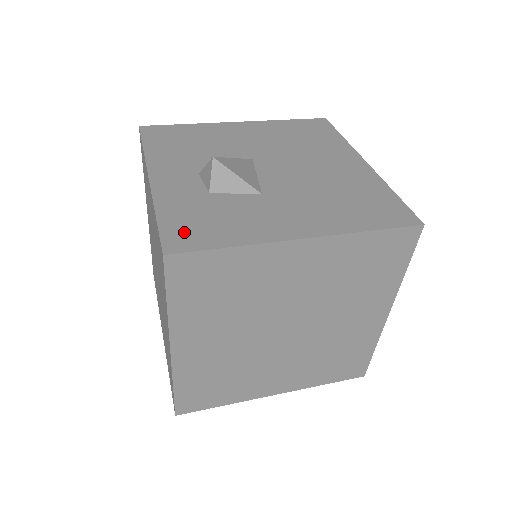
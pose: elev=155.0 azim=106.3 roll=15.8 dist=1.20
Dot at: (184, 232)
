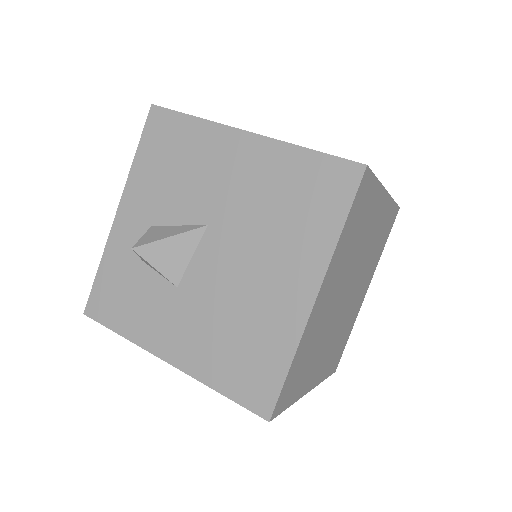
Dot at: (104, 299)
